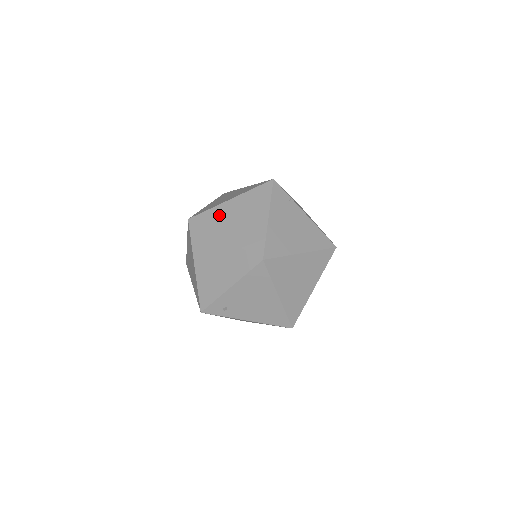
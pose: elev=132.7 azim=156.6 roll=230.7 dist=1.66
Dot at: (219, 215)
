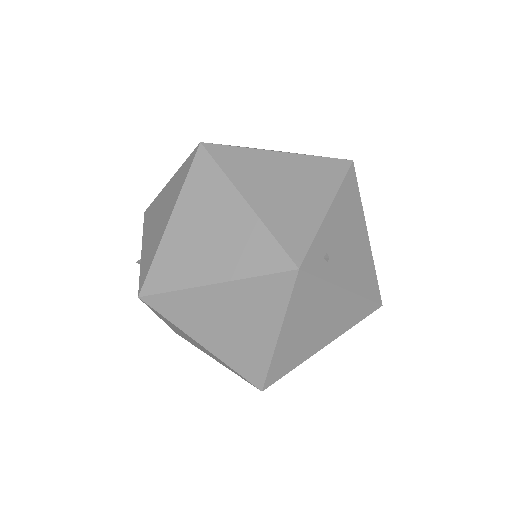
Dot at: occluded
